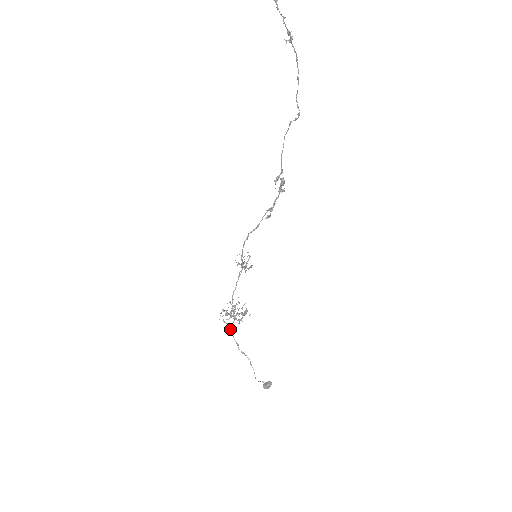
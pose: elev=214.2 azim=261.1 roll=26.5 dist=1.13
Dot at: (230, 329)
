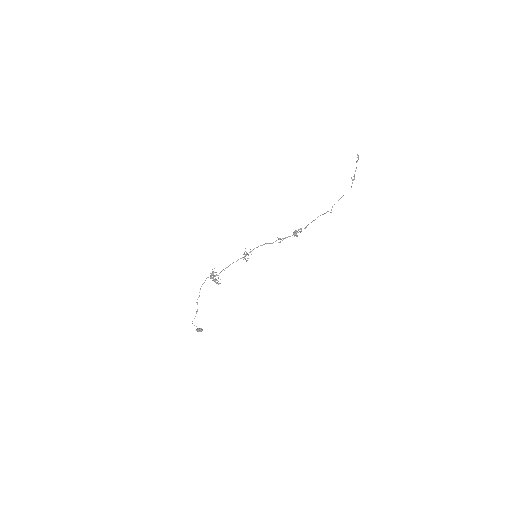
Dot at: occluded
